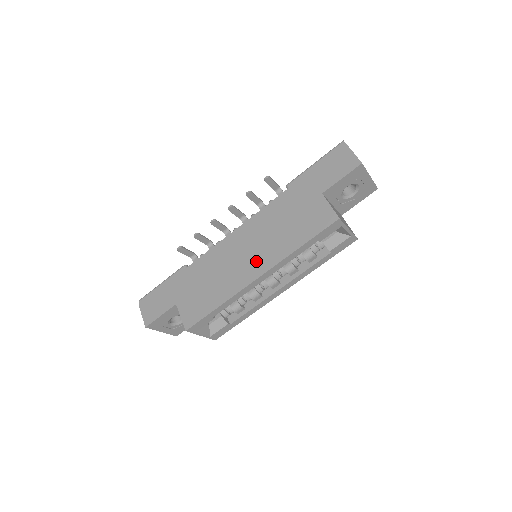
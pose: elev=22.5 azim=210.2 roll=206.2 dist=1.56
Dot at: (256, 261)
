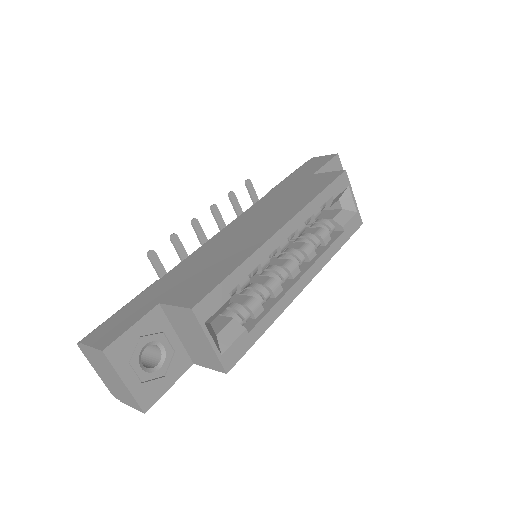
Dot at: (269, 223)
